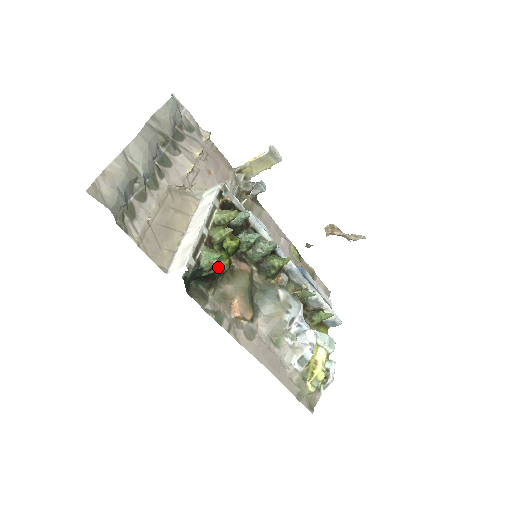
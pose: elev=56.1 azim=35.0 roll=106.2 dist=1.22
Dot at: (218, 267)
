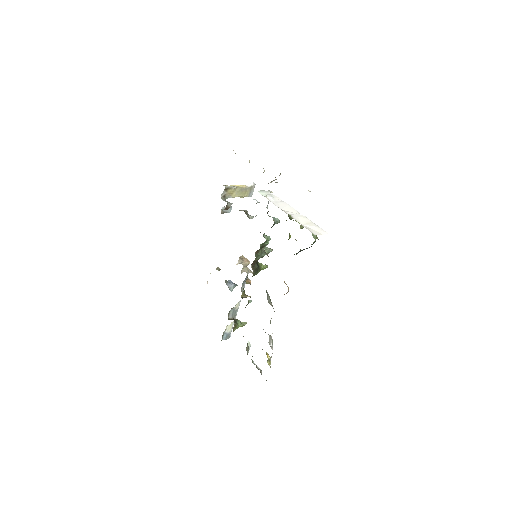
Dot at: occluded
